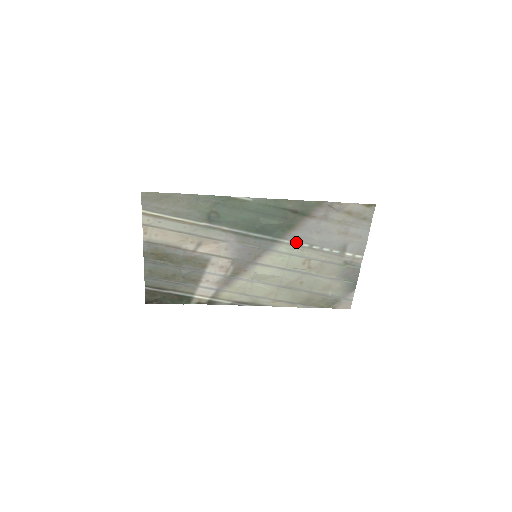
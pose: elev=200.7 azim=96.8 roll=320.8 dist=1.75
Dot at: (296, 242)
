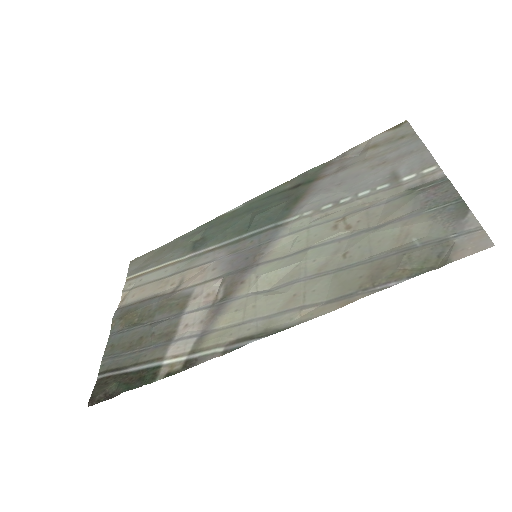
Dot at: (311, 211)
